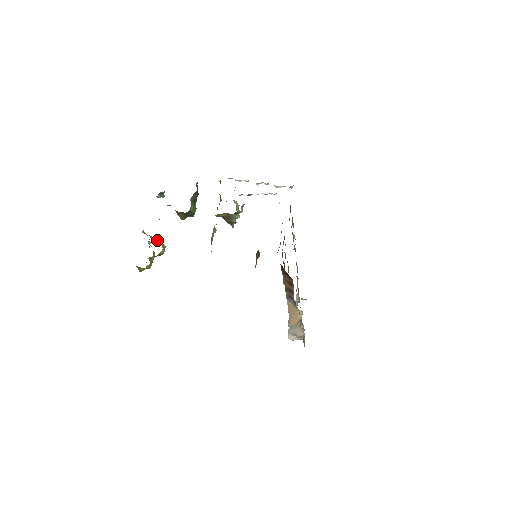
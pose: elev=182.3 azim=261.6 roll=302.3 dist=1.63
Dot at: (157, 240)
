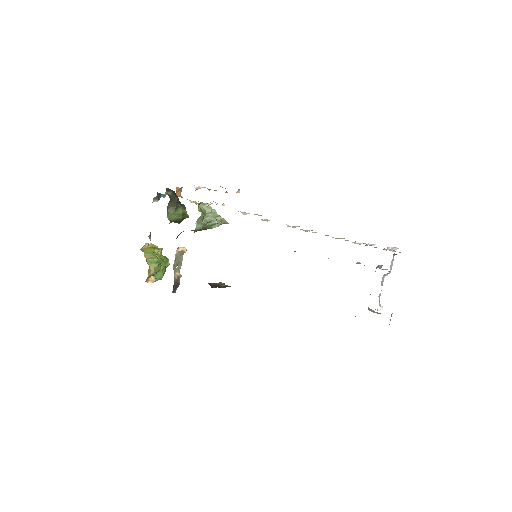
Dot at: (149, 260)
